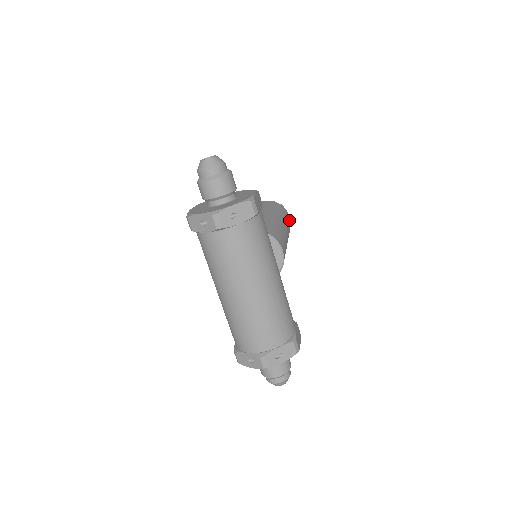
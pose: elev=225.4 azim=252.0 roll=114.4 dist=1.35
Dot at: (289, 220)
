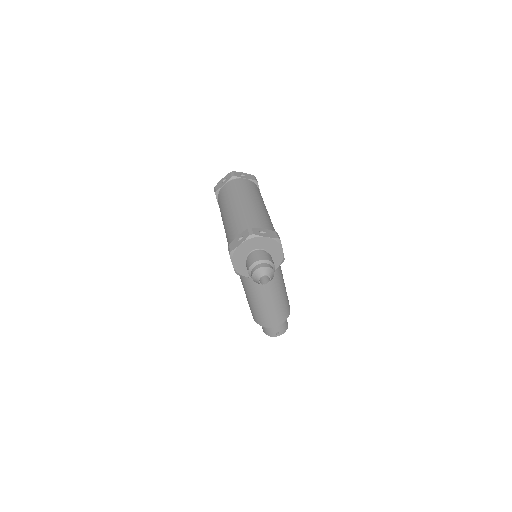
Dot at: occluded
